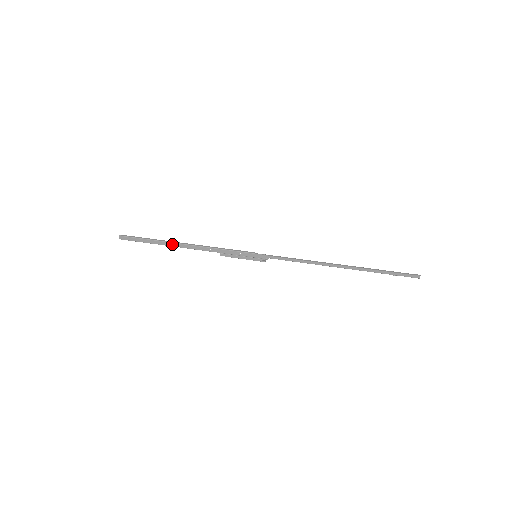
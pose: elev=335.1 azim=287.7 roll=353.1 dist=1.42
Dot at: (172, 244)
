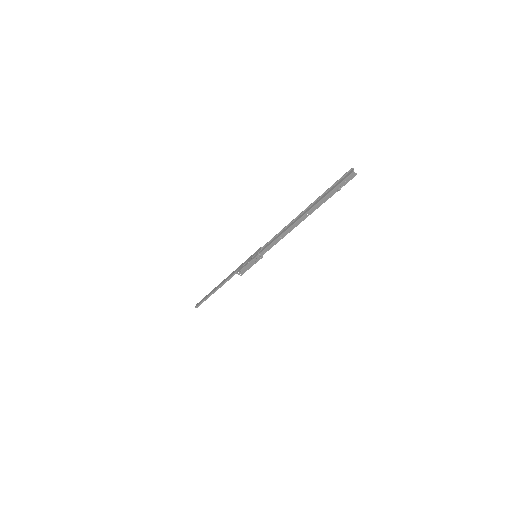
Dot at: (217, 287)
